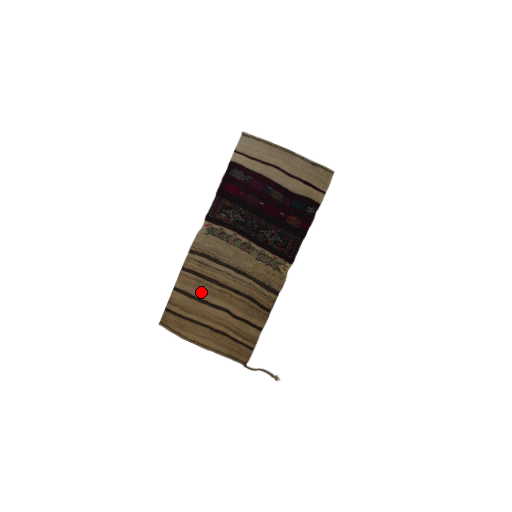
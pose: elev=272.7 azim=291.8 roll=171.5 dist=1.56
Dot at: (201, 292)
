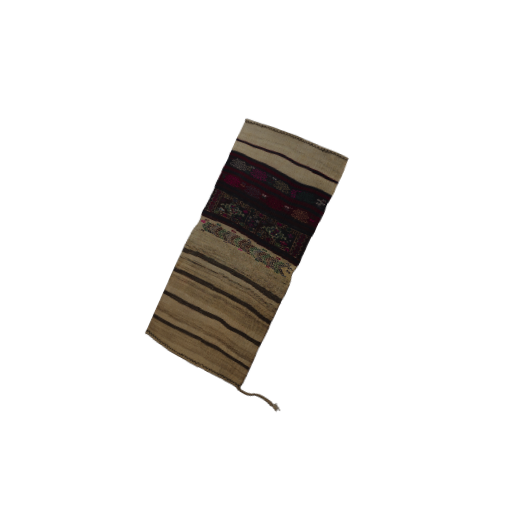
Dot at: (193, 297)
